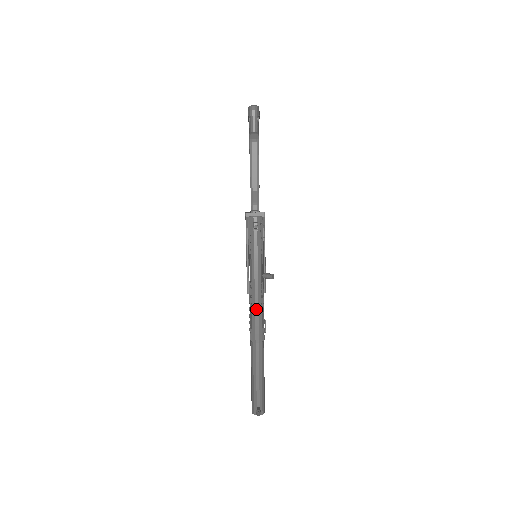
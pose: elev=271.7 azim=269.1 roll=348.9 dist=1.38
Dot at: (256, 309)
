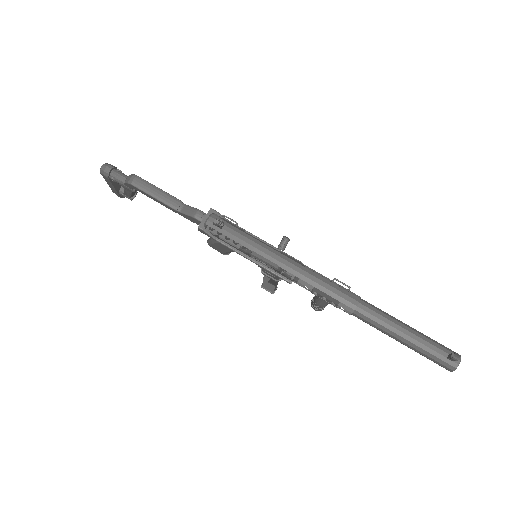
Dot at: (315, 280)
